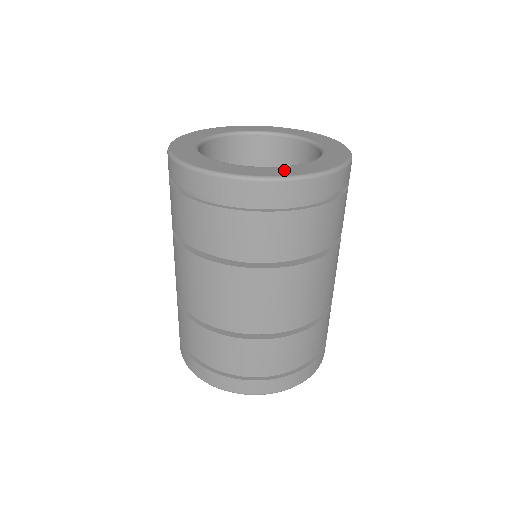
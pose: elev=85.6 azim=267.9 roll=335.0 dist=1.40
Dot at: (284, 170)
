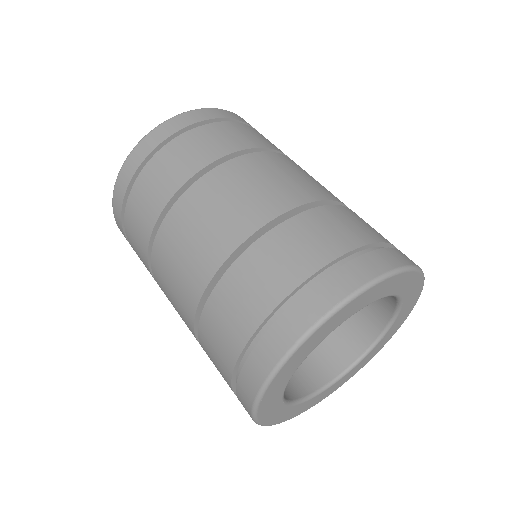
Dot at: occluded
